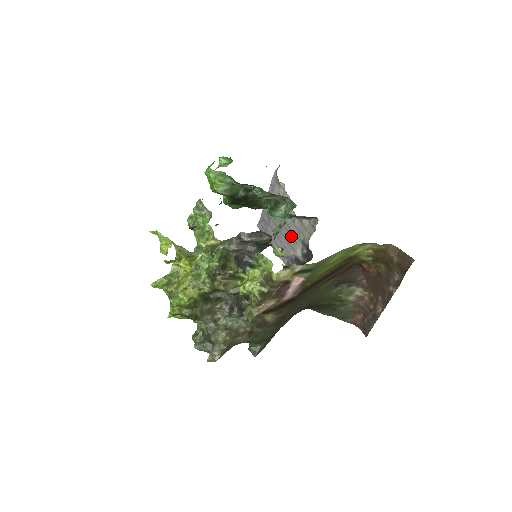
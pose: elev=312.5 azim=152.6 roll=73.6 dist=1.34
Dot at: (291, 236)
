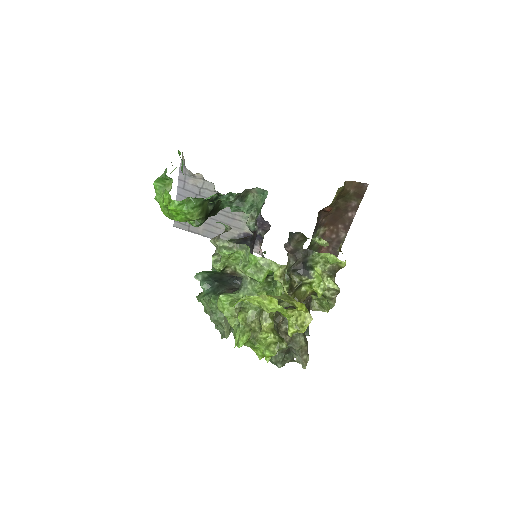
Dot at: (231, 218)
